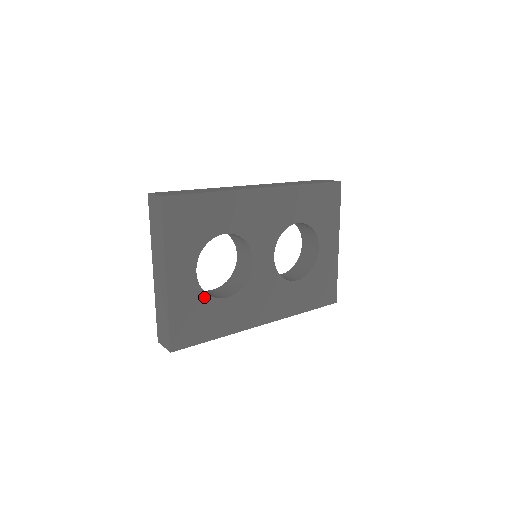
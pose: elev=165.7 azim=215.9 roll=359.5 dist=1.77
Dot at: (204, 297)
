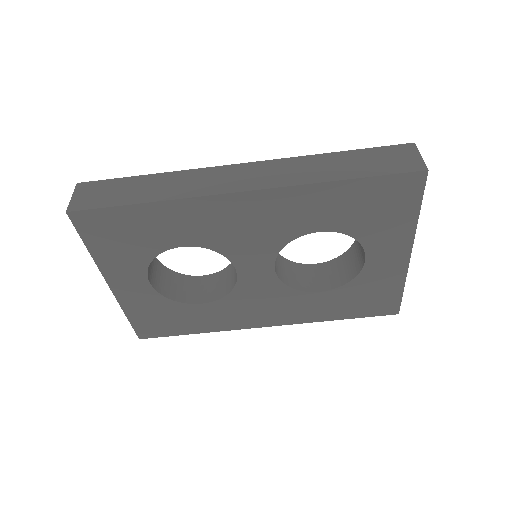
Dot at: (168, 302)
